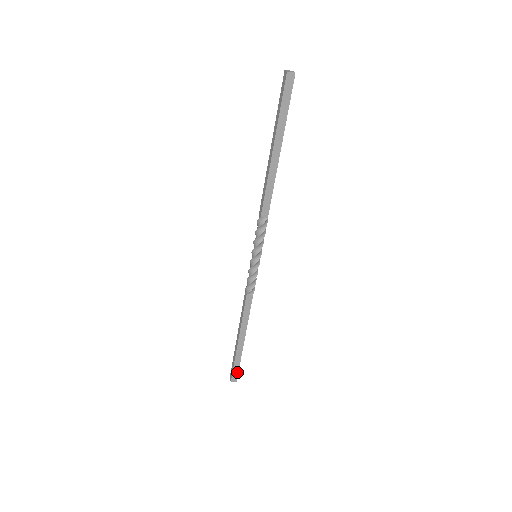
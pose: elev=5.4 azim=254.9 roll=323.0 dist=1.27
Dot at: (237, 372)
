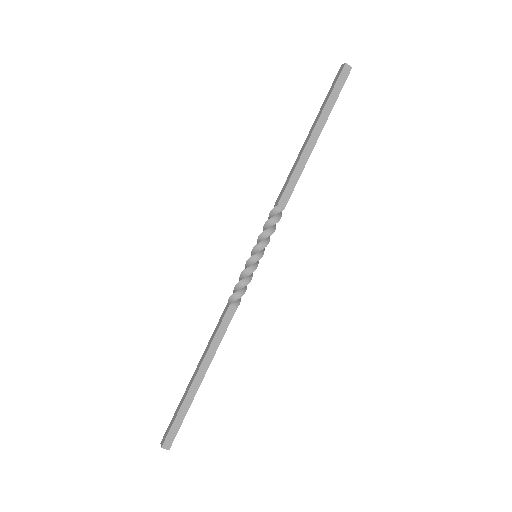
Dot at: (176, 432)
